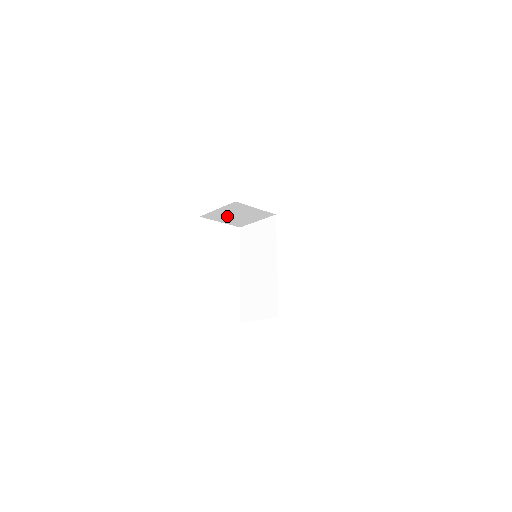
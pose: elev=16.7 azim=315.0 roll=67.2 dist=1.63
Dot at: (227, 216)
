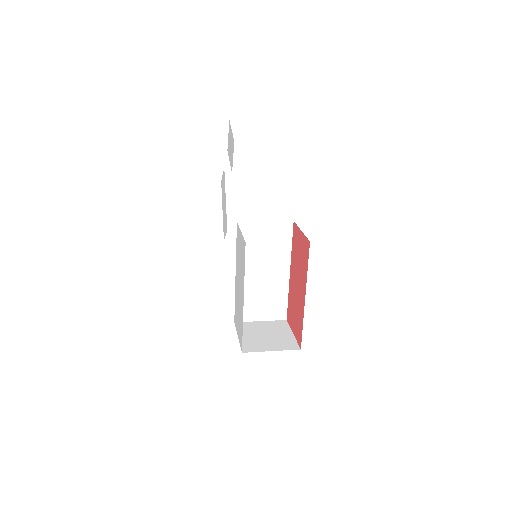
Dot at: occluded
